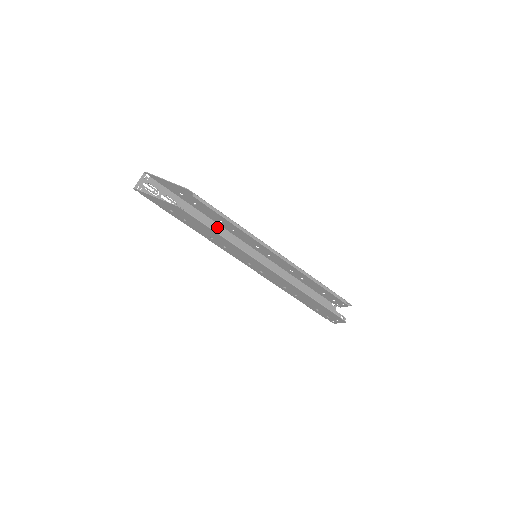
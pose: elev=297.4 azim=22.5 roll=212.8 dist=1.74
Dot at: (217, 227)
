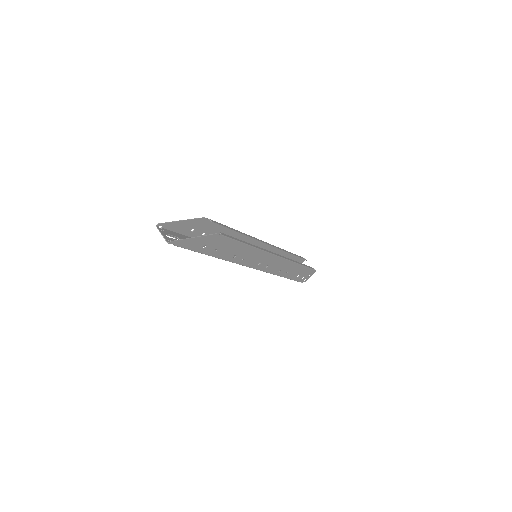
Dot at: occluded
